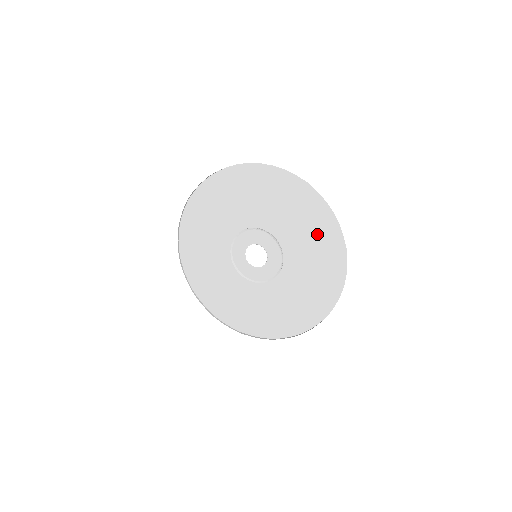
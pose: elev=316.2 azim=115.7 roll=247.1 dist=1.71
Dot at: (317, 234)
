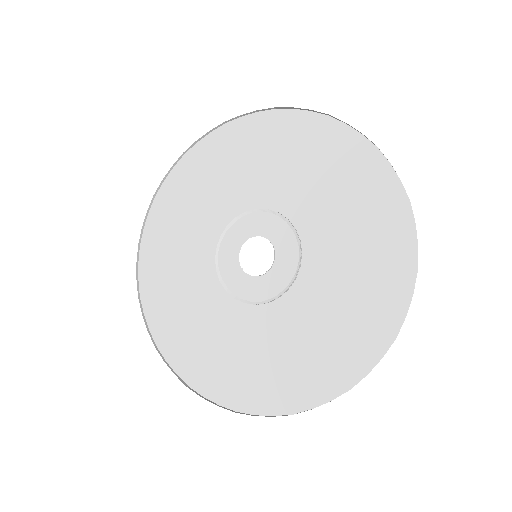
Dot at: (355, 191)
